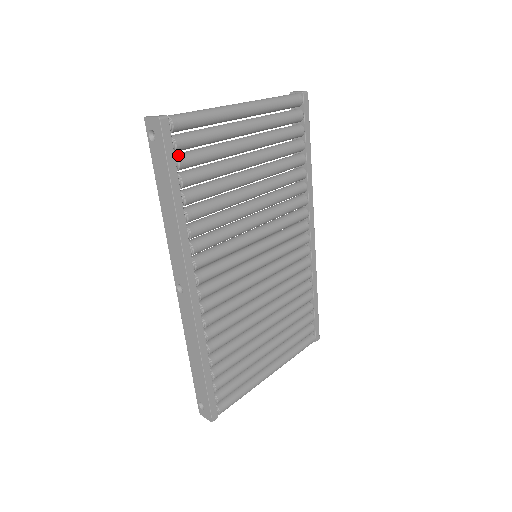
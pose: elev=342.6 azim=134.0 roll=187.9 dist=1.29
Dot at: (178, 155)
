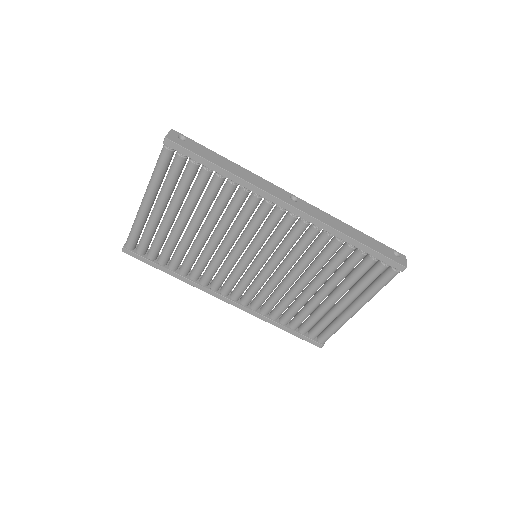
Dot at: (147, 255)
